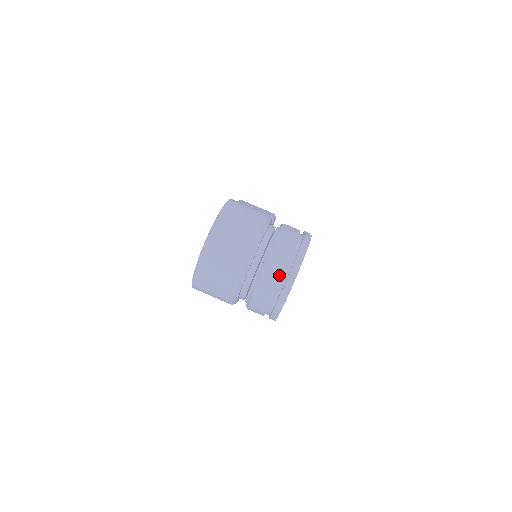
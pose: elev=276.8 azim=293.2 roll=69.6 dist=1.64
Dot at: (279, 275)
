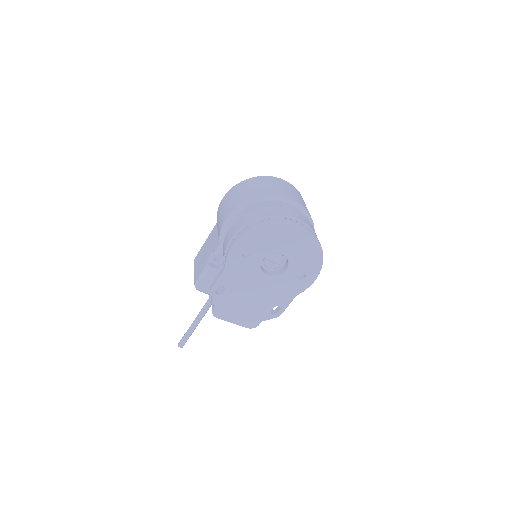
Dot at: (307, 224)
